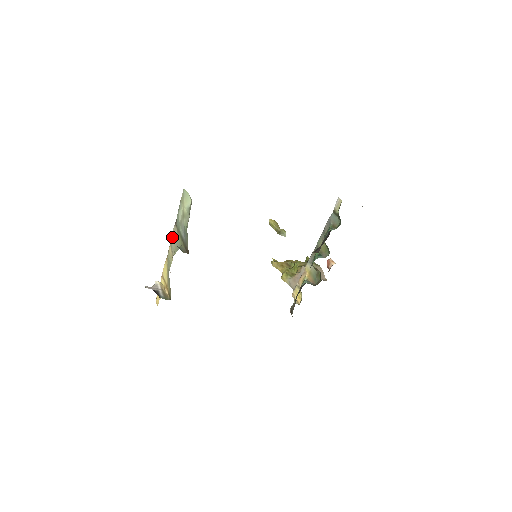
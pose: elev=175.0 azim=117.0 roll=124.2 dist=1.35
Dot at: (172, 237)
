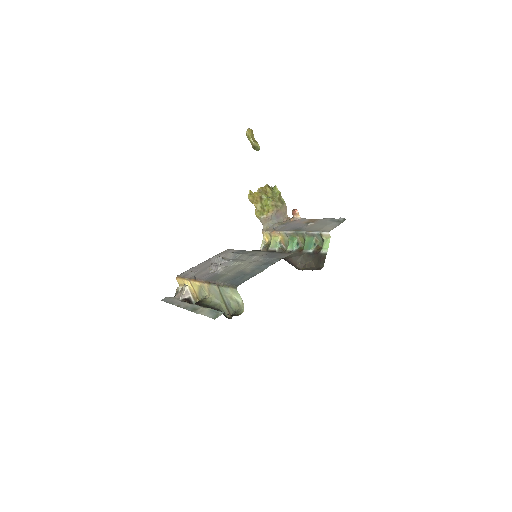
Dot at: (212, 288)
